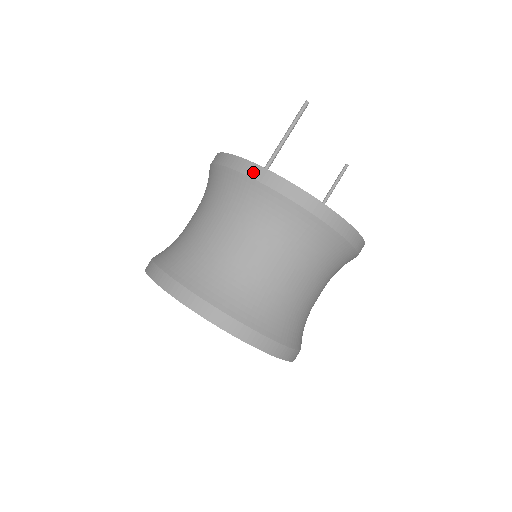
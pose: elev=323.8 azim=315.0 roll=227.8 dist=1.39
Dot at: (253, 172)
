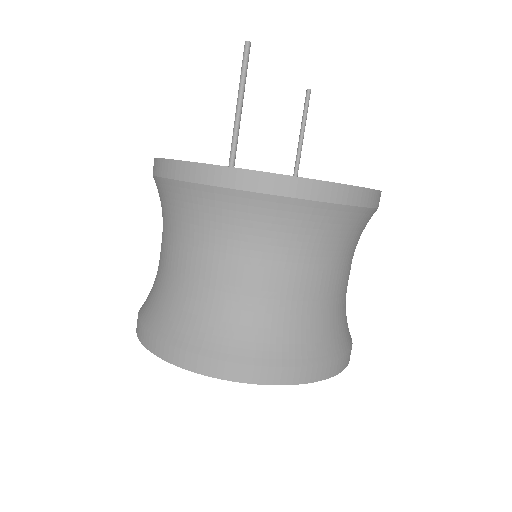
Dot at: (225, 179)
